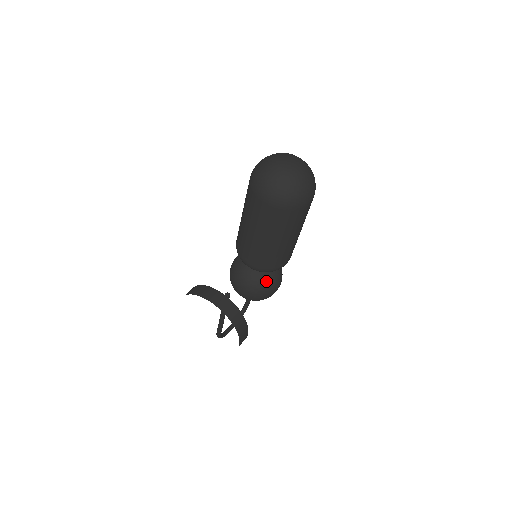
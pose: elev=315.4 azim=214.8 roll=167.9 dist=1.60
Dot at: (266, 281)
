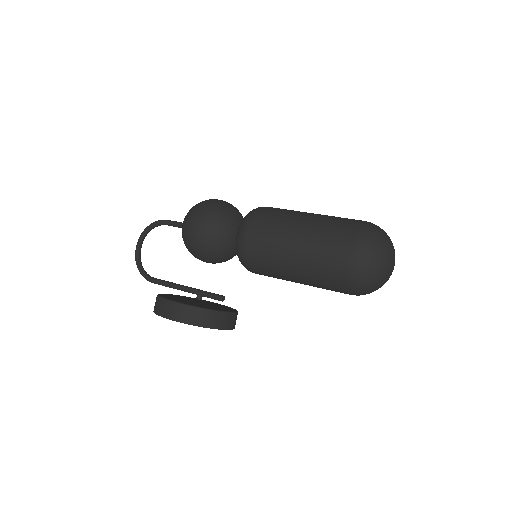
Dot at: occluded
